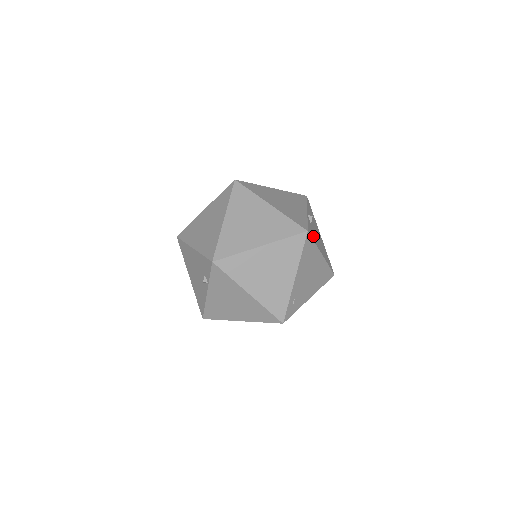
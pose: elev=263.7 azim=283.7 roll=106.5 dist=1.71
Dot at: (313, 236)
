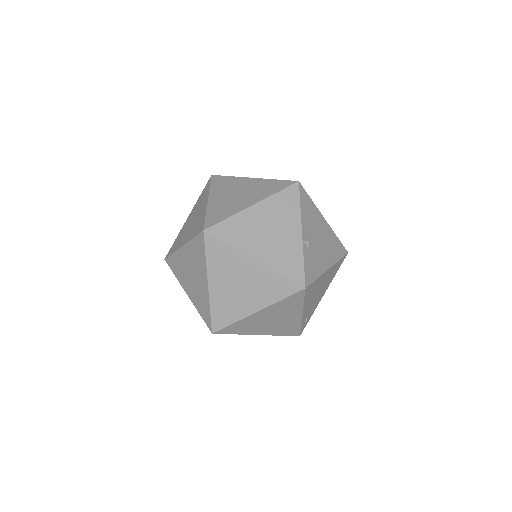
Dot at: (314, 269)
